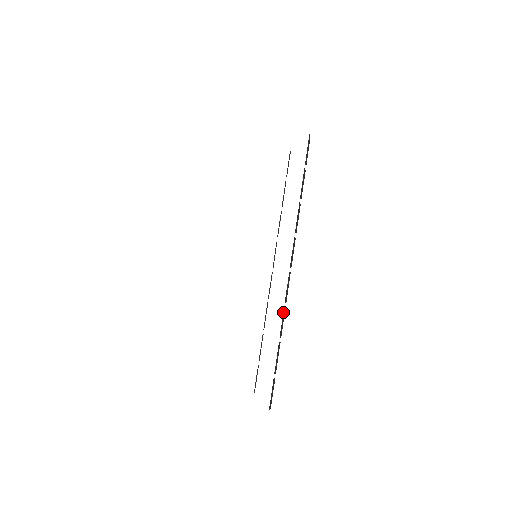
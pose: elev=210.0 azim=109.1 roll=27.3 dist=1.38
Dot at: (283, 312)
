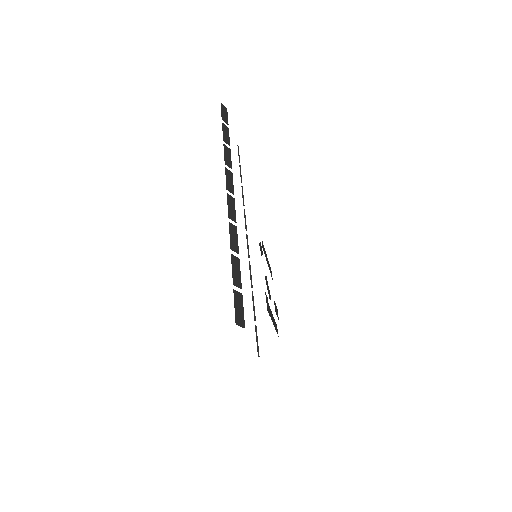
Dot at: (230, 227)
